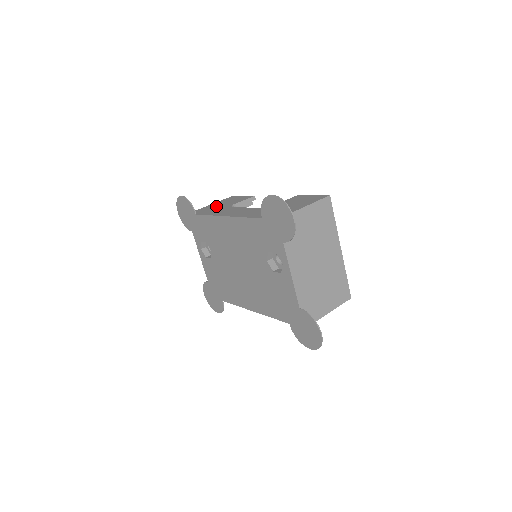
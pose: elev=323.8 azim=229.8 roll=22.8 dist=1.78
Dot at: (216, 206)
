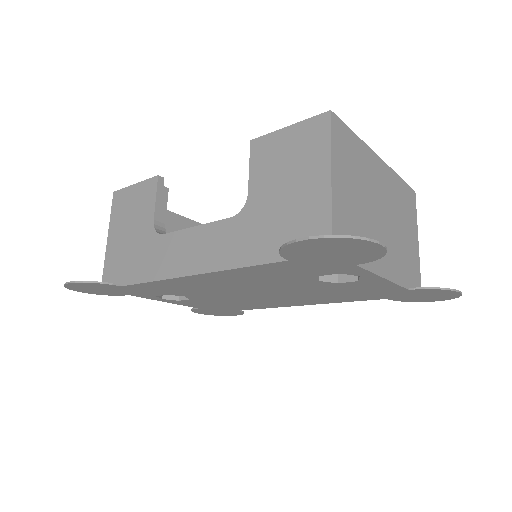
Dot at: (126, 242)
